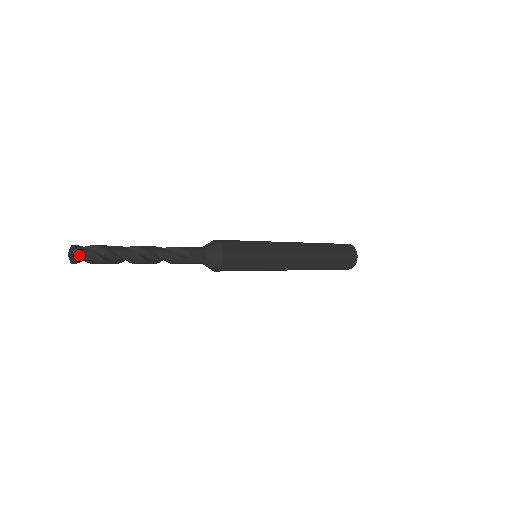
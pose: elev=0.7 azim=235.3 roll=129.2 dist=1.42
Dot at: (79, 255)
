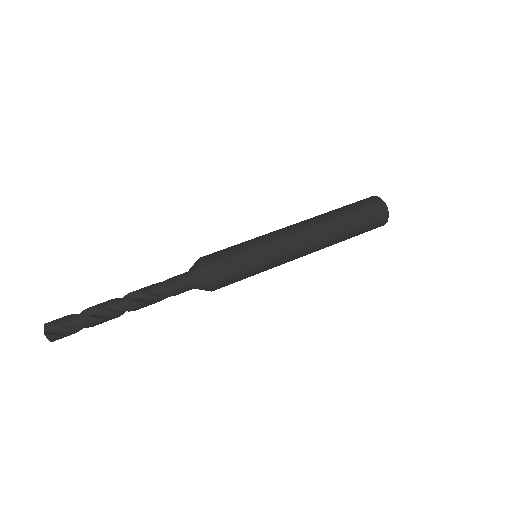
Dot at: occluded
